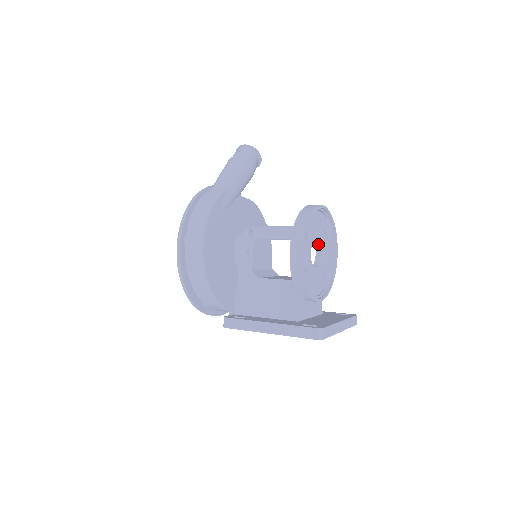
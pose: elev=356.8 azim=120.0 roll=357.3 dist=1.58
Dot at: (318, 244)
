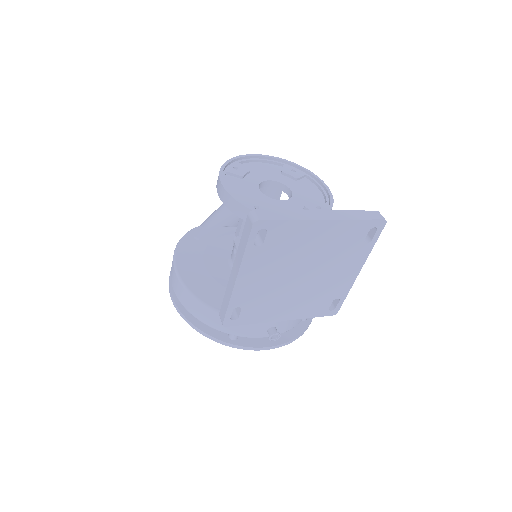
Dot at: (282, 187)
